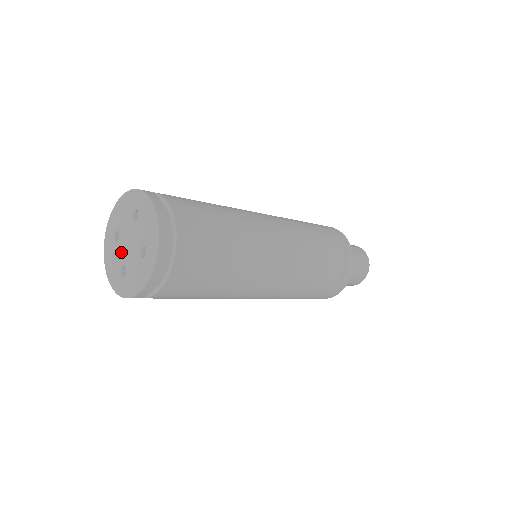
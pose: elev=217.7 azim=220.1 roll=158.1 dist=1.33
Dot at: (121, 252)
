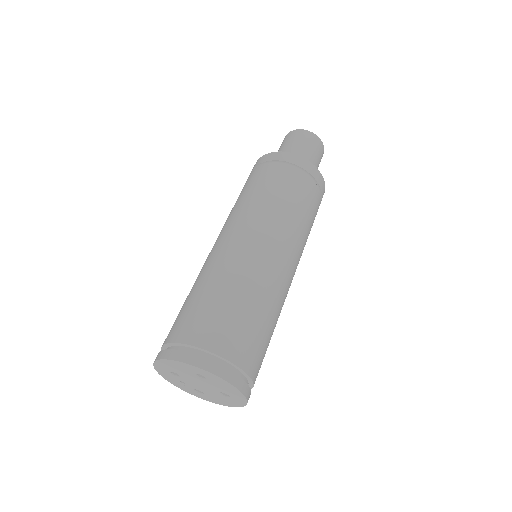
Dot at: (190, 384)
